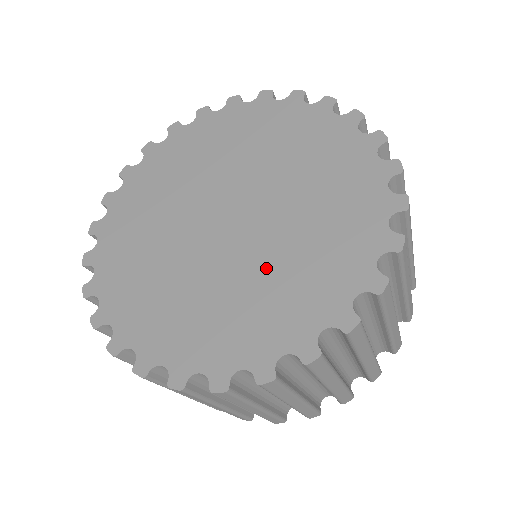
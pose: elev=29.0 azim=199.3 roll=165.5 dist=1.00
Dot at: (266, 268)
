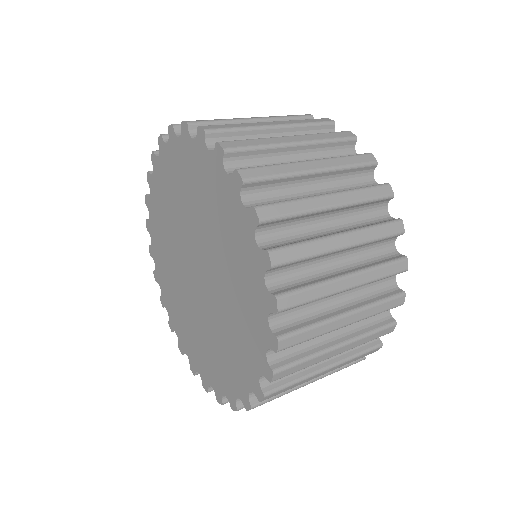
Dot at: (223, 320)
